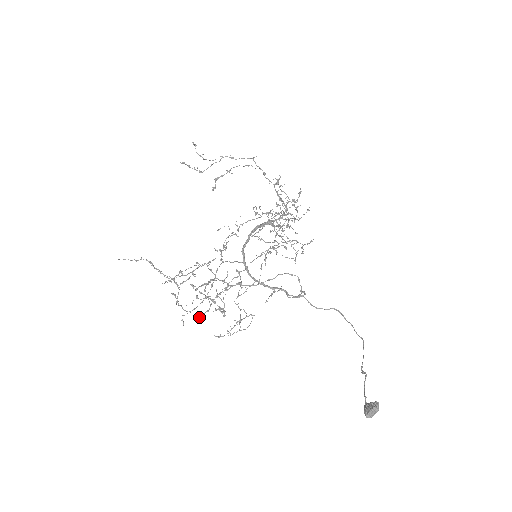
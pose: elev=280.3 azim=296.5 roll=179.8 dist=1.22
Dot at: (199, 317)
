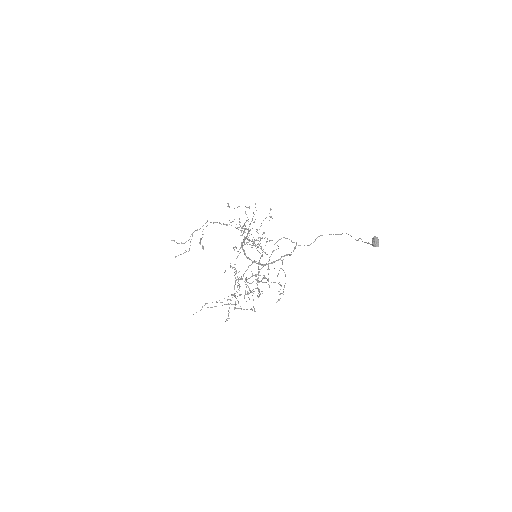
Dot at: (258, 297)
